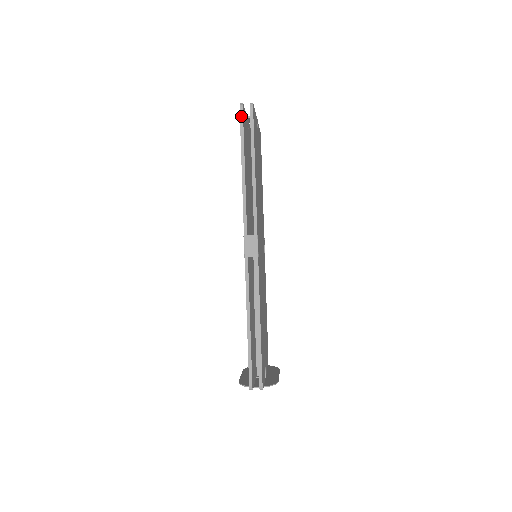
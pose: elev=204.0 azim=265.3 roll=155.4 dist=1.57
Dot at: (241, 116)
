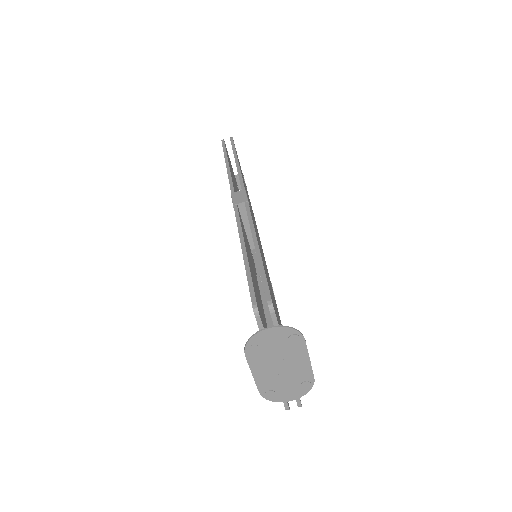
Dot at: (223, 143)
